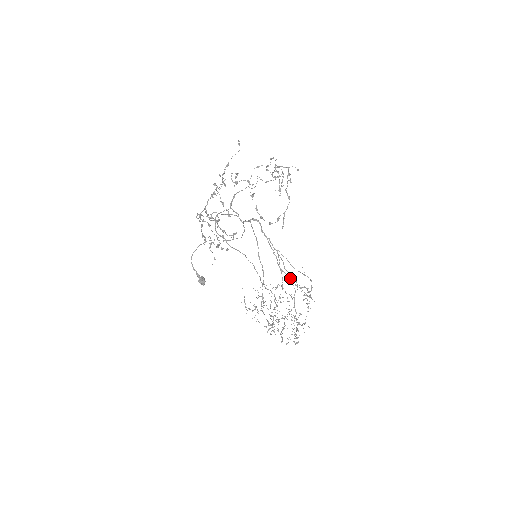
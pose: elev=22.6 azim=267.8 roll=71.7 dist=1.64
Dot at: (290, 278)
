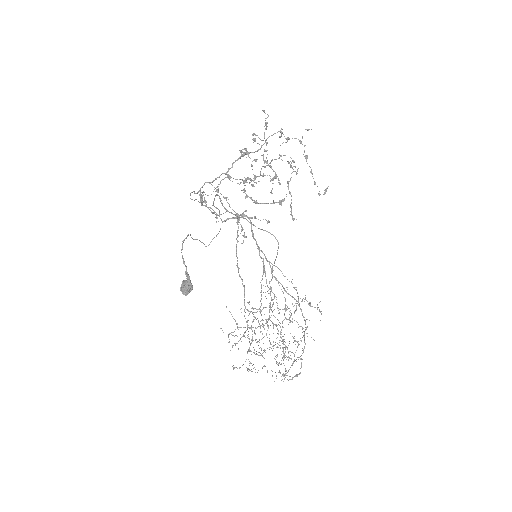
Dot at: (285, 290)
